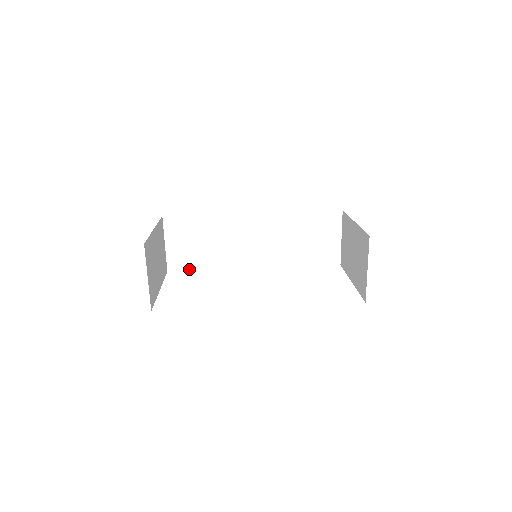
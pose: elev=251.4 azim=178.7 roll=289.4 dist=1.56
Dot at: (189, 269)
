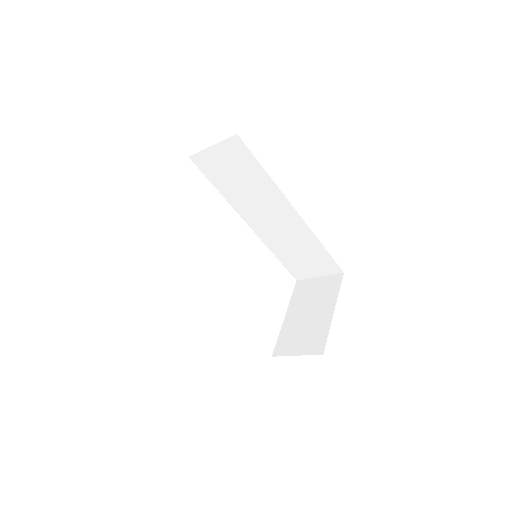
Dot at: (206, 175)
